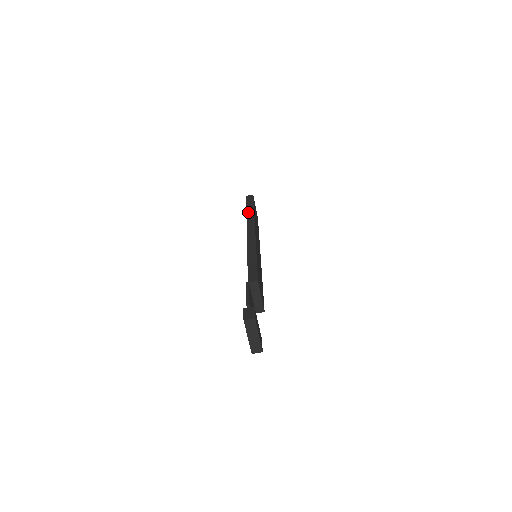
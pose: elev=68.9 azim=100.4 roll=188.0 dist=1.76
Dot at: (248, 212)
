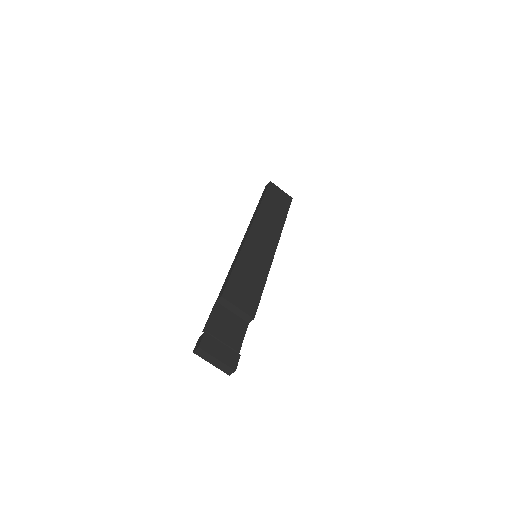
Dot at: (256, 208)
